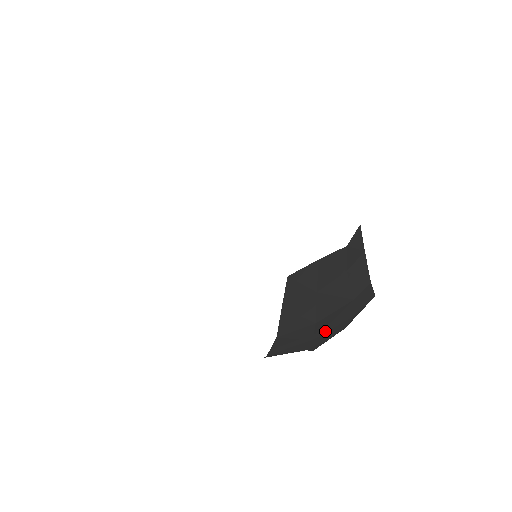
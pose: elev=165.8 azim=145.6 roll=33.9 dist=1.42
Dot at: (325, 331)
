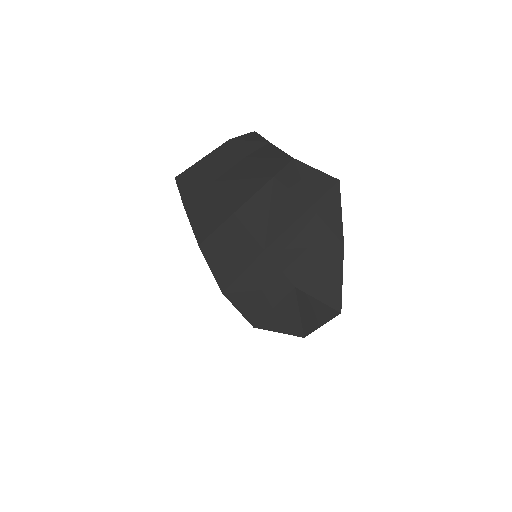
Dot at: (276, 235)
